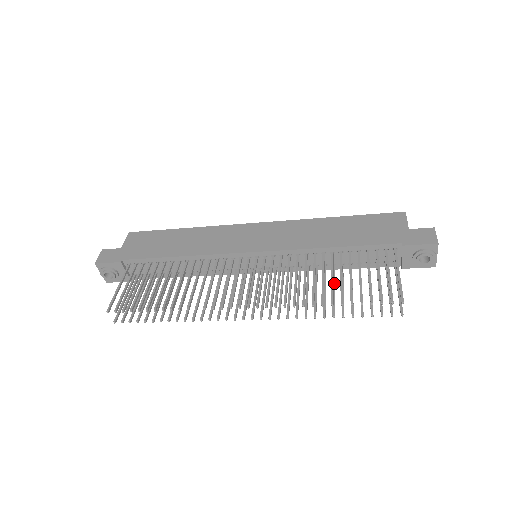
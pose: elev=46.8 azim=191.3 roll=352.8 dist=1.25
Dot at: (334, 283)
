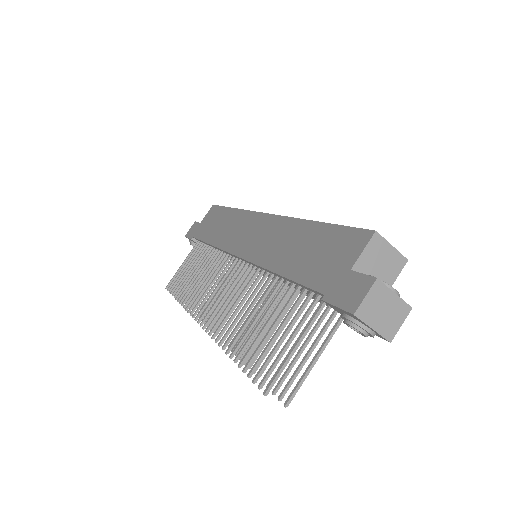
Dot at: occluded
